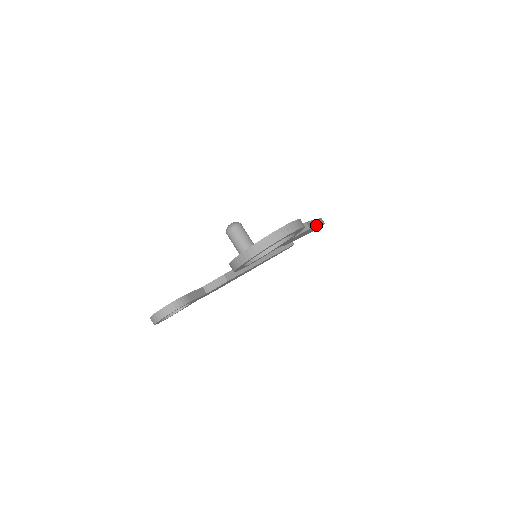
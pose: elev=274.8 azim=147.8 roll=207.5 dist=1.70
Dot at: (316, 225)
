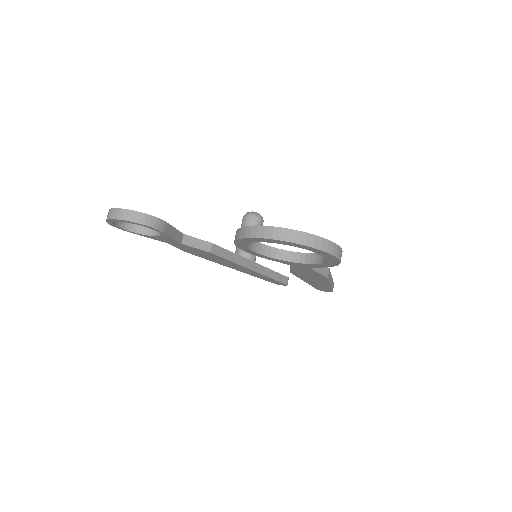
Dot at: (330, 282)
